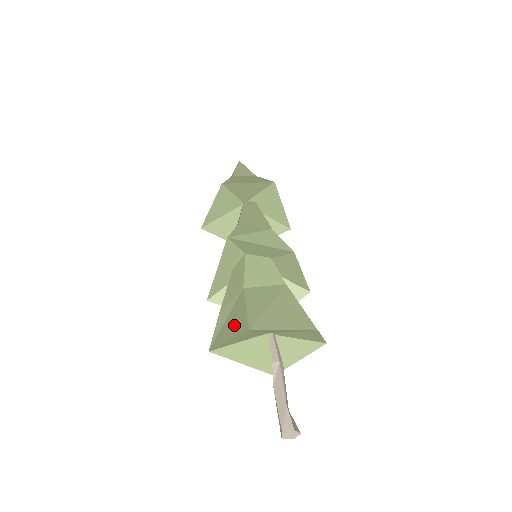
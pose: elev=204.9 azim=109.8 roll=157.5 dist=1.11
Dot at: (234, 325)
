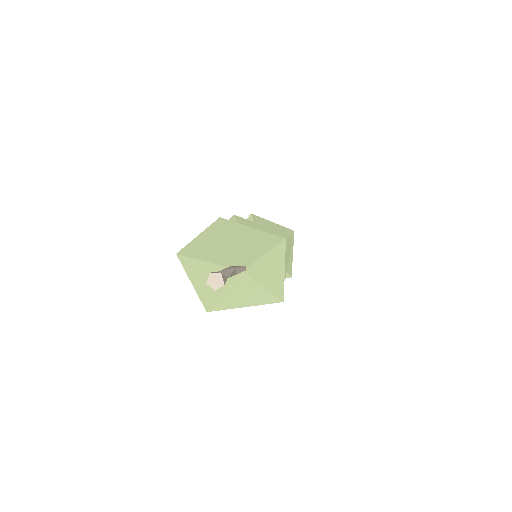
Dot at: occluded
